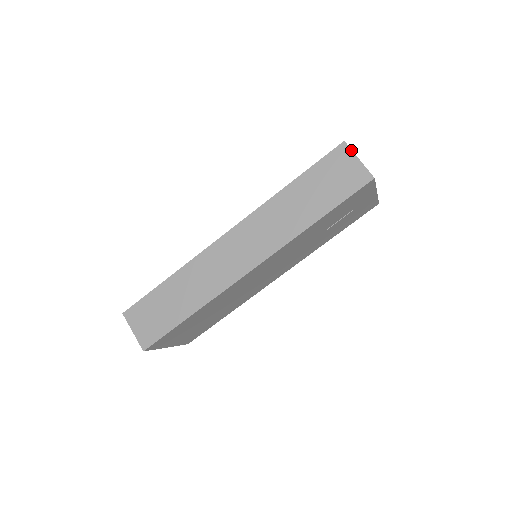
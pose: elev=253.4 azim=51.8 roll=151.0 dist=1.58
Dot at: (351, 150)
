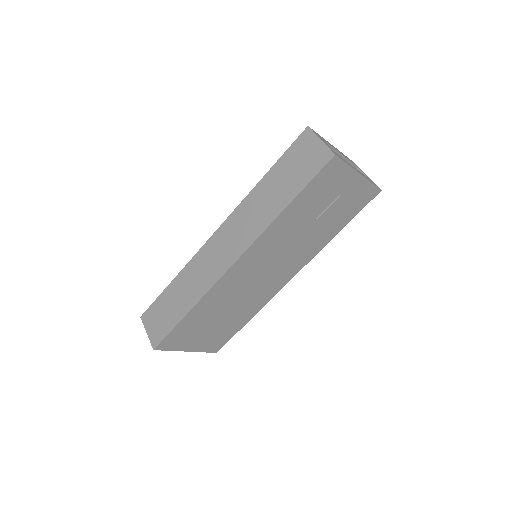
Dot at: (314, 133)
